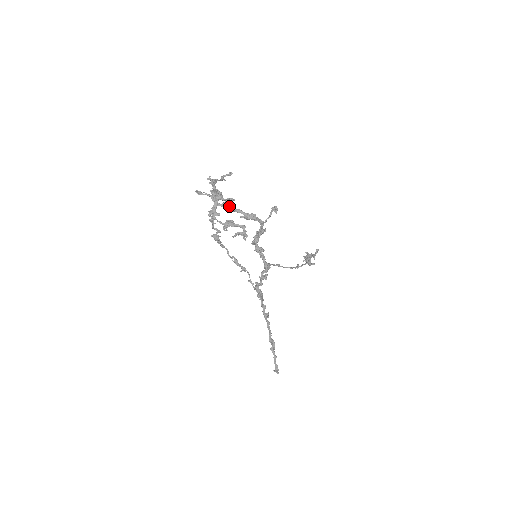
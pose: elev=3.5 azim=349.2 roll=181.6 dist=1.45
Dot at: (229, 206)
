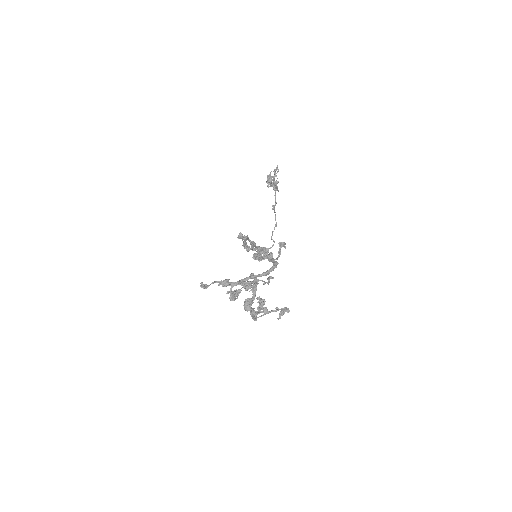
Dot at: (245, 281)
